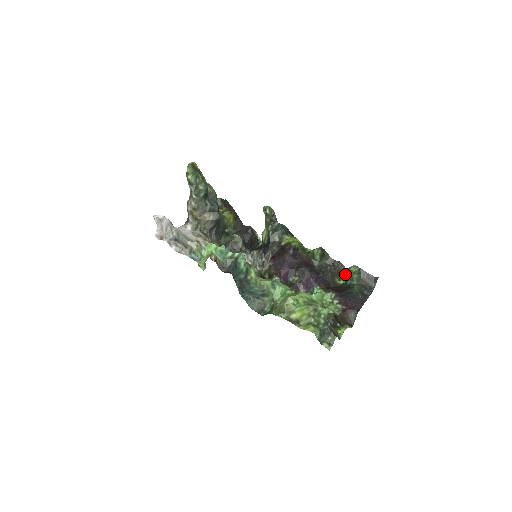
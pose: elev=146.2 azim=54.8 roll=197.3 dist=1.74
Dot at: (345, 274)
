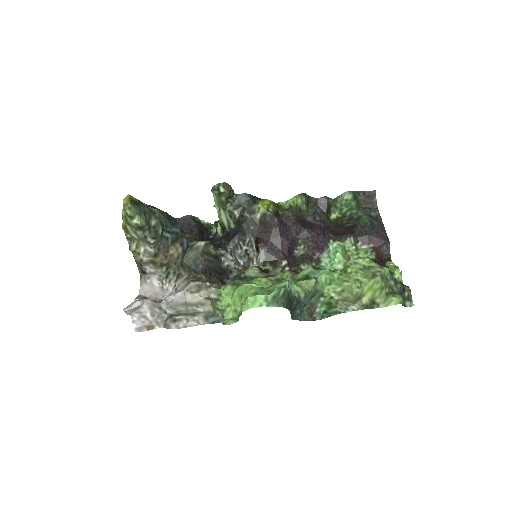
Dot at: (336, 206)
